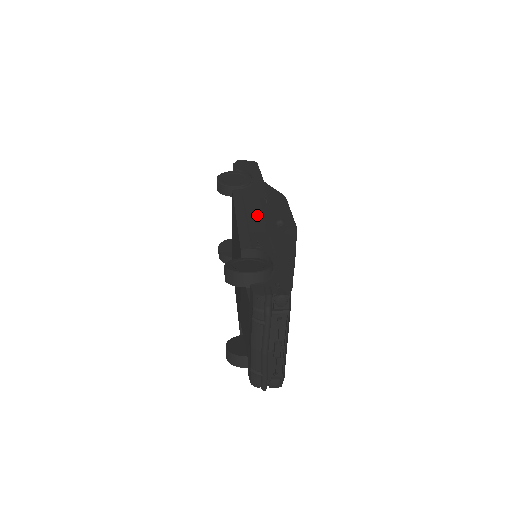
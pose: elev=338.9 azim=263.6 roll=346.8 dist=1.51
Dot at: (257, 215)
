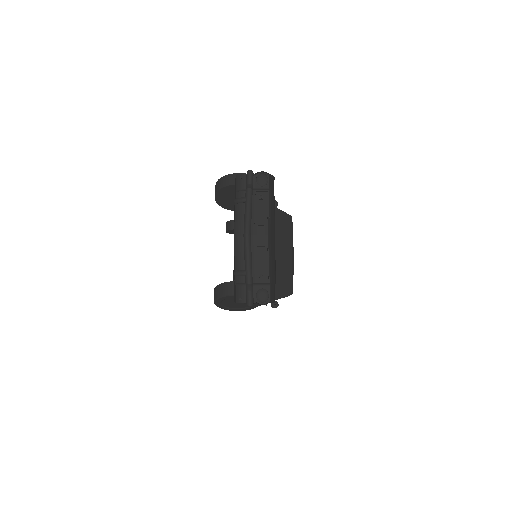
Dot at: occluded
